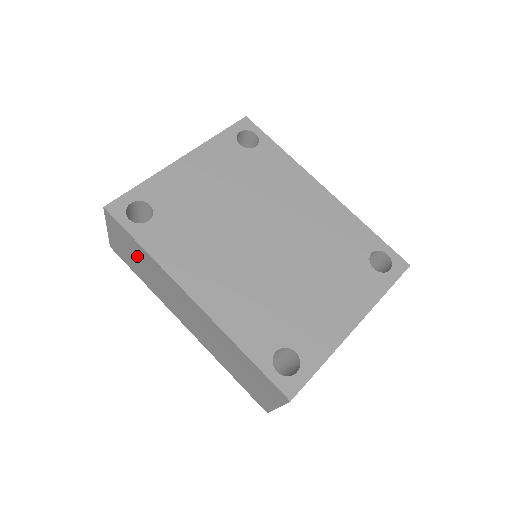
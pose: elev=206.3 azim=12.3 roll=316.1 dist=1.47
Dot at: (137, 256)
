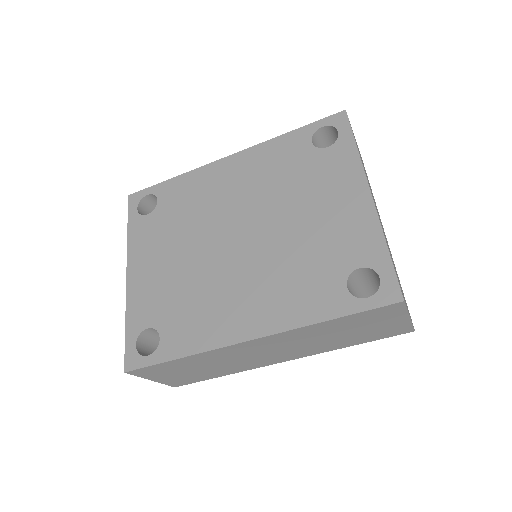
Dot at: (189, 368)
